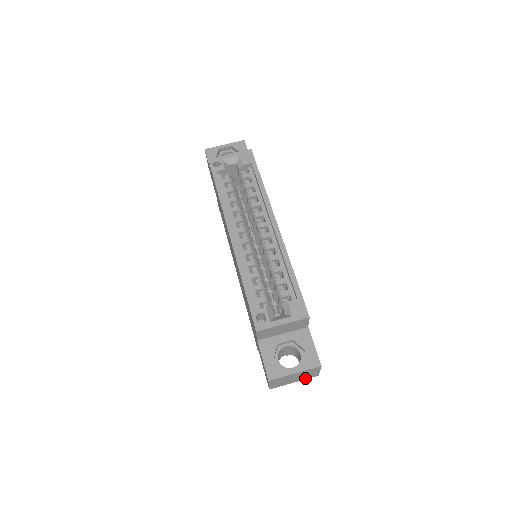
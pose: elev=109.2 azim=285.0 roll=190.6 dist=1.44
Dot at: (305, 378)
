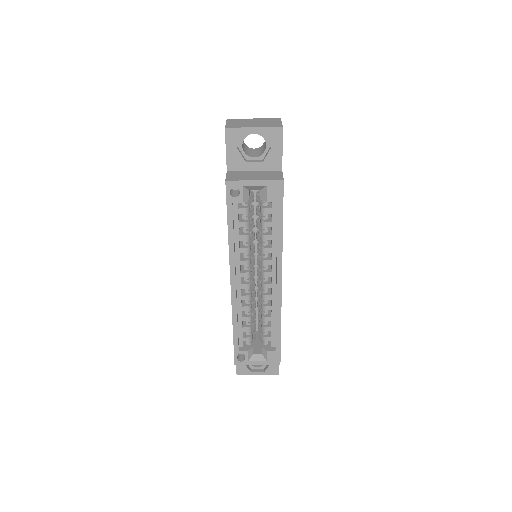
Dot at: occluded
